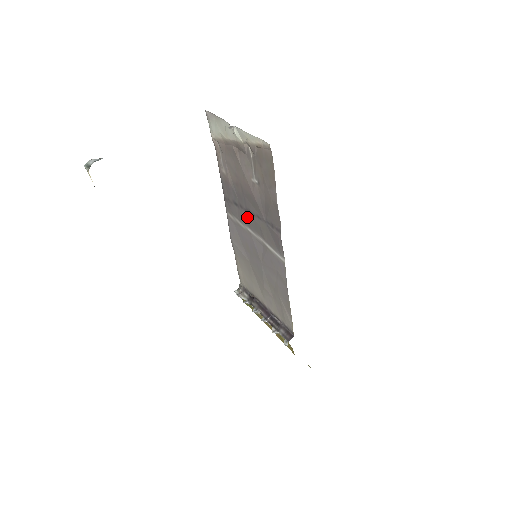
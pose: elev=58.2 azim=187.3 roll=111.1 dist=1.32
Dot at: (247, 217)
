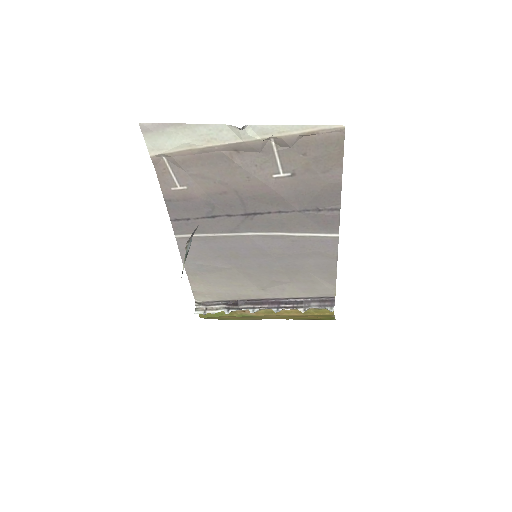
Dot at: (245, 221)
